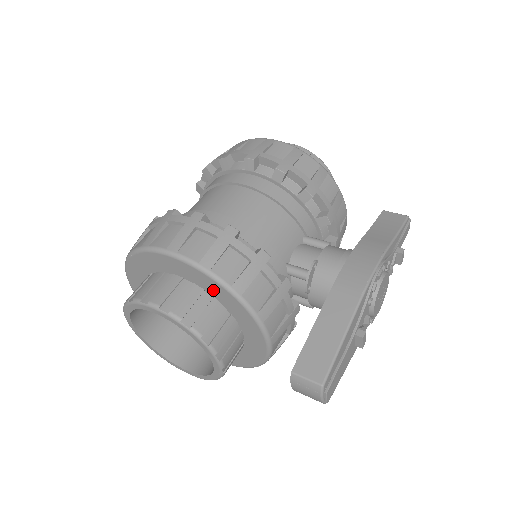
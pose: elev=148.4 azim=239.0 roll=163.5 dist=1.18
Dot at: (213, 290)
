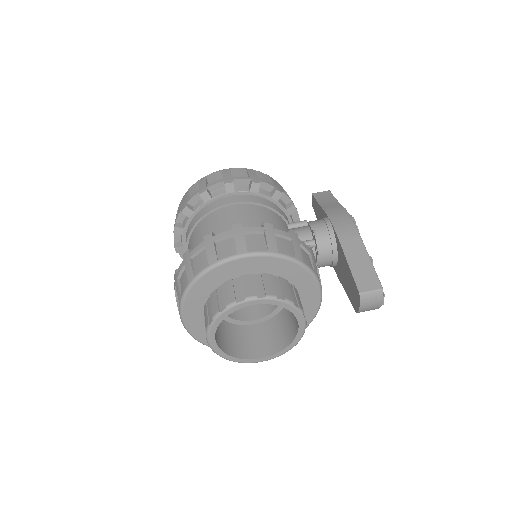
Dot at: (280, 269)
